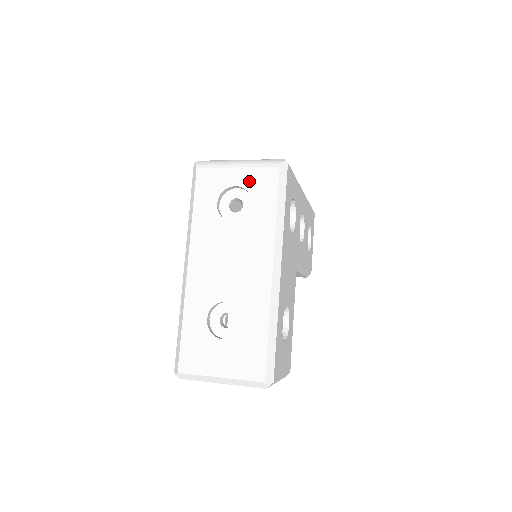
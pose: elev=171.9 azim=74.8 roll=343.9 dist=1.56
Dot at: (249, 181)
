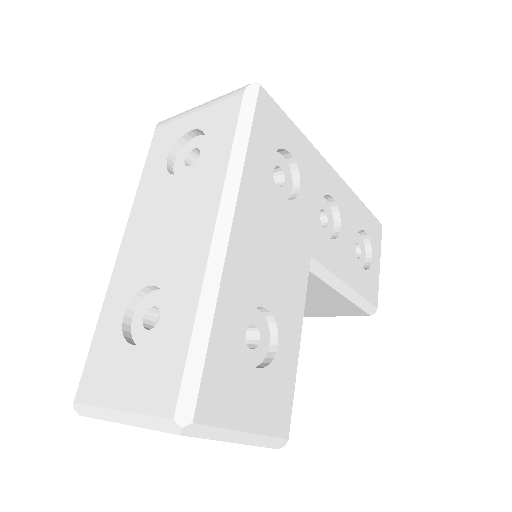
Dot at: (207, 119)
